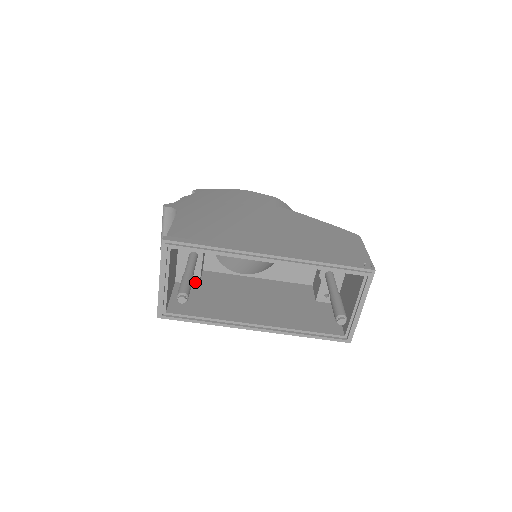
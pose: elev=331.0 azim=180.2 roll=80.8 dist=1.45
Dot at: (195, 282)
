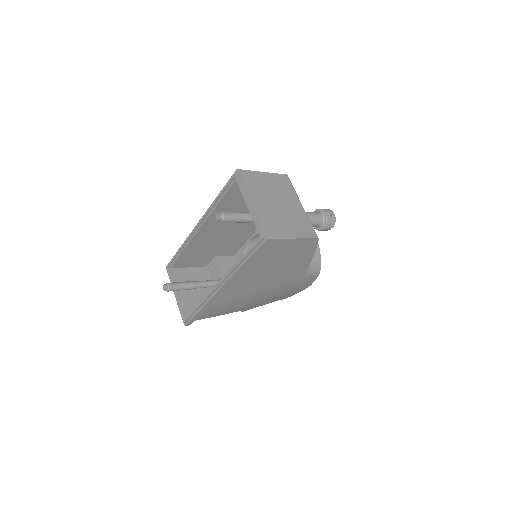
Dot at: occluded
